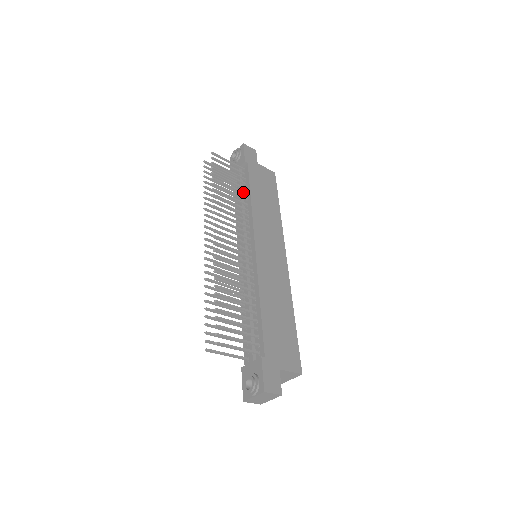
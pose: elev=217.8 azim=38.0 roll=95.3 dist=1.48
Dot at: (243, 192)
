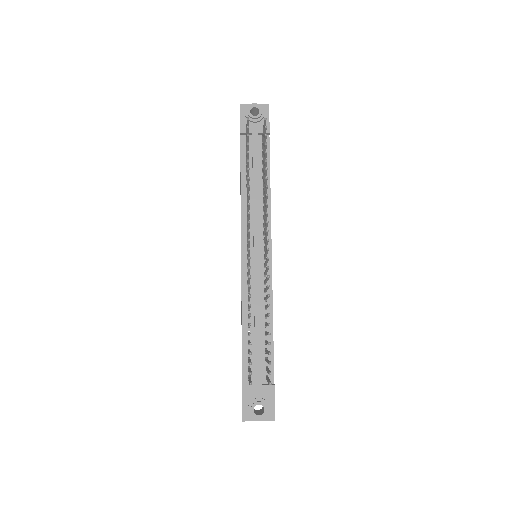
Dot at: occluded
